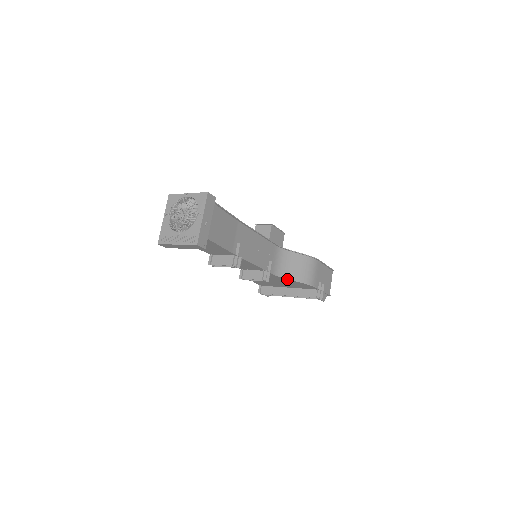
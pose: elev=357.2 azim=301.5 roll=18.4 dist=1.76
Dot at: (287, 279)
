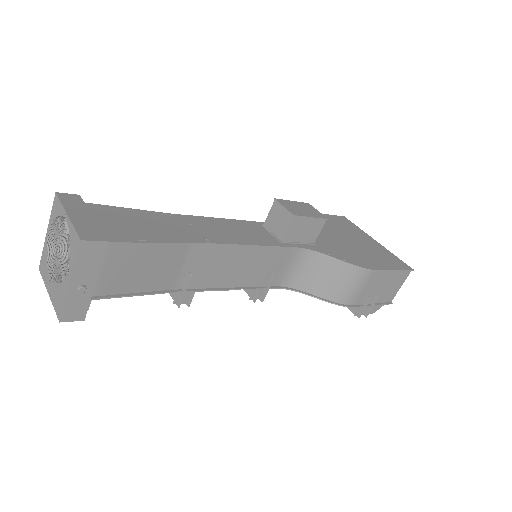
Dot at: (304, 293)
